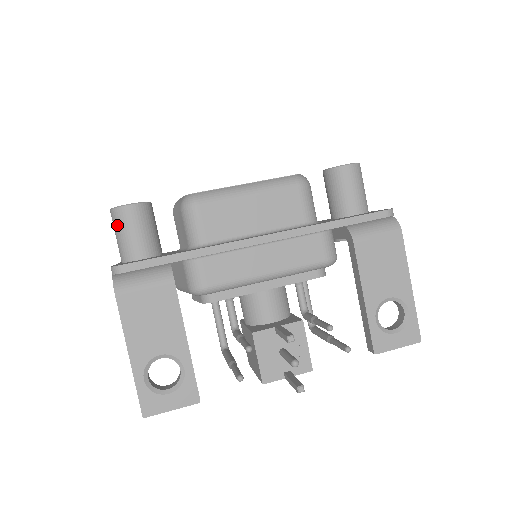
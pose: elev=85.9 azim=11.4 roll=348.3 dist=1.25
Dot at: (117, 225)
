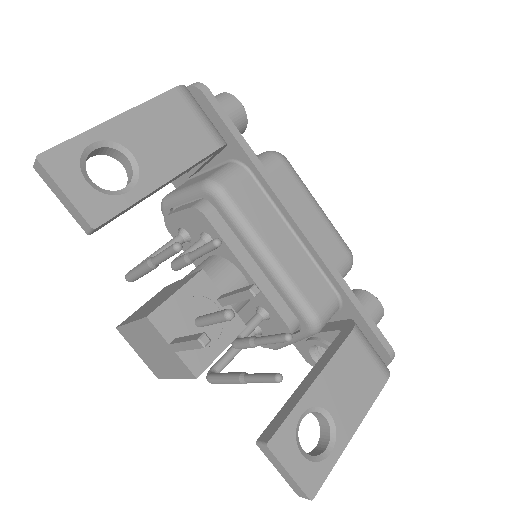
Dot at: occluded
